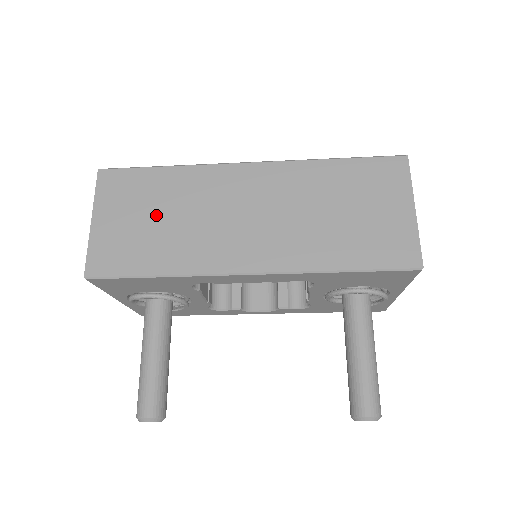
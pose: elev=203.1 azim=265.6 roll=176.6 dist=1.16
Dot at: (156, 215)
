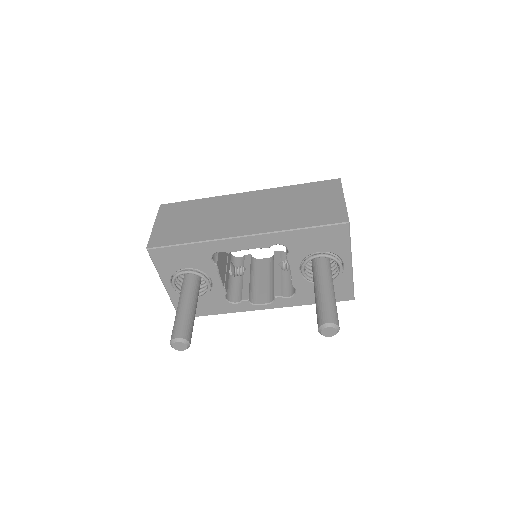
Dot at: (192, 218)
